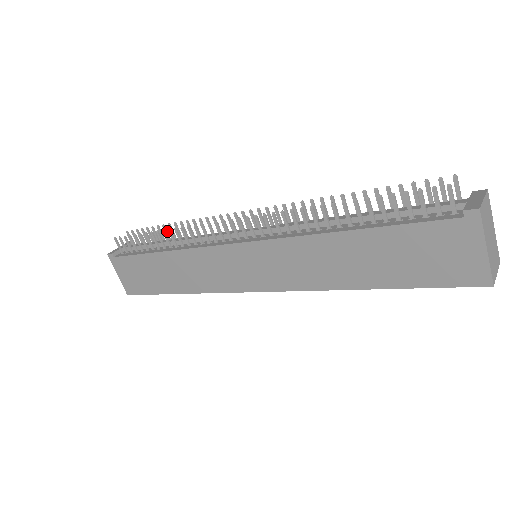
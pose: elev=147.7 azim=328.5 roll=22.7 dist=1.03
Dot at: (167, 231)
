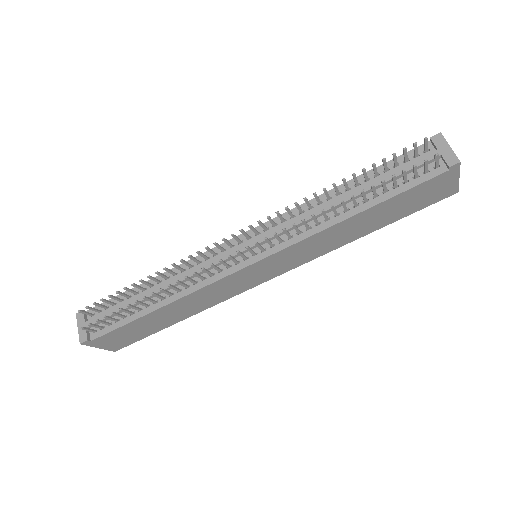
Dot at: (138, 286)
